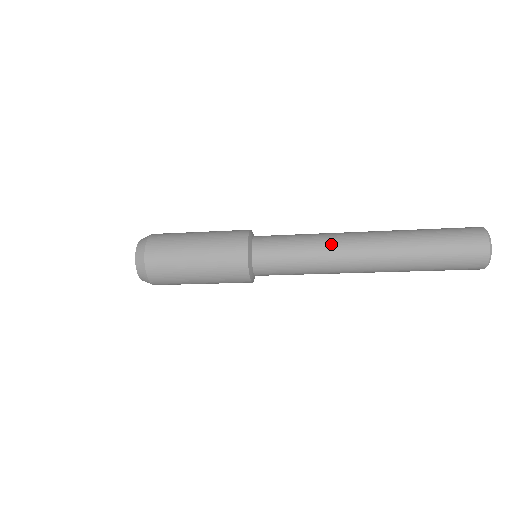
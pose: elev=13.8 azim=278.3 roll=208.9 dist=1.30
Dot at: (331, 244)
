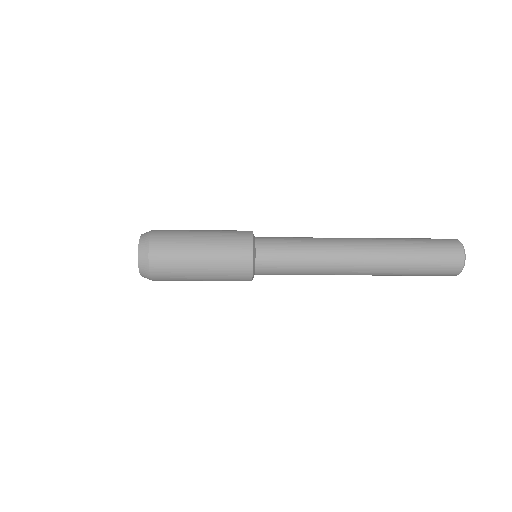
Dot at: (328, 239)
